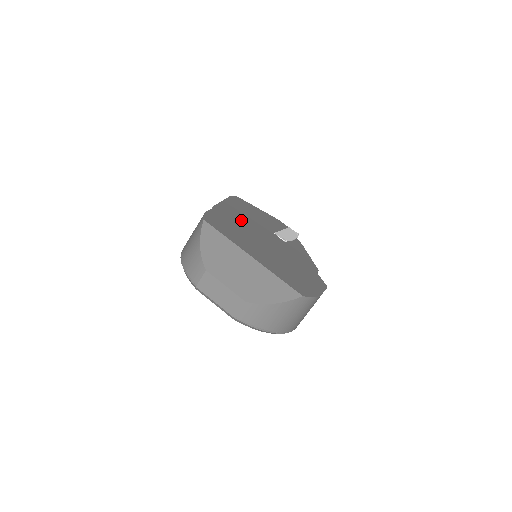
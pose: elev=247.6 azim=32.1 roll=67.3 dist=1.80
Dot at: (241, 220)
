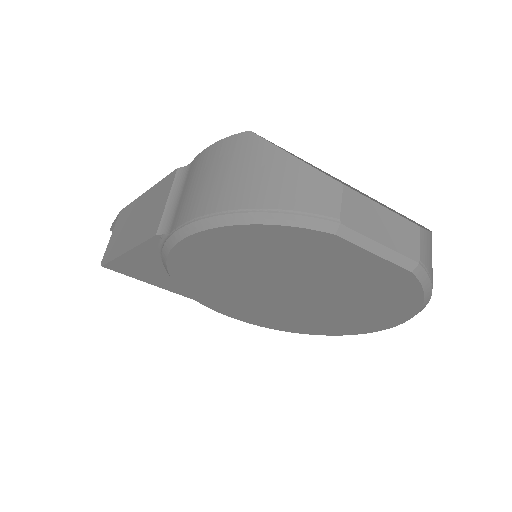
Dot at: occluded
